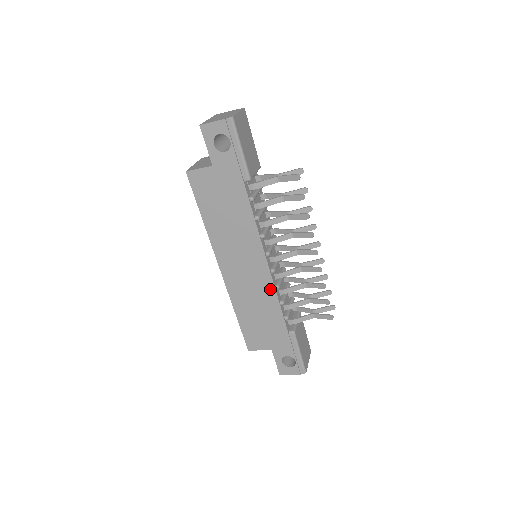
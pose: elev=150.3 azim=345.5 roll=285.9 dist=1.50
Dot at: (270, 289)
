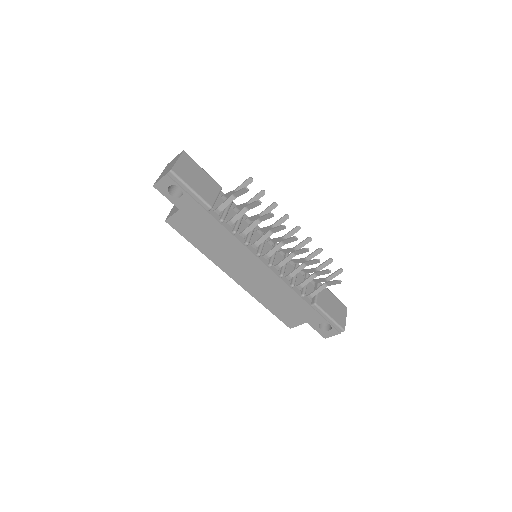
Dot at: (276, 280)
